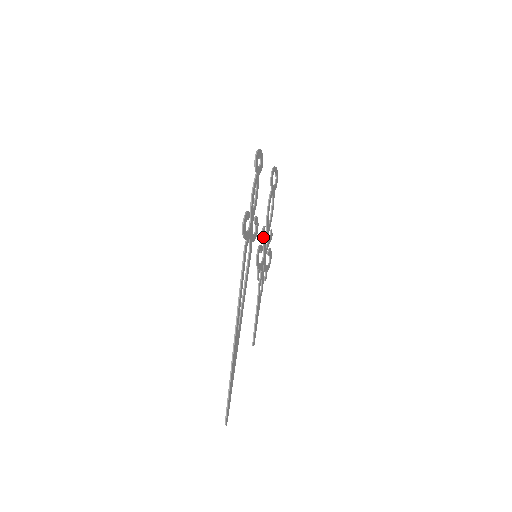
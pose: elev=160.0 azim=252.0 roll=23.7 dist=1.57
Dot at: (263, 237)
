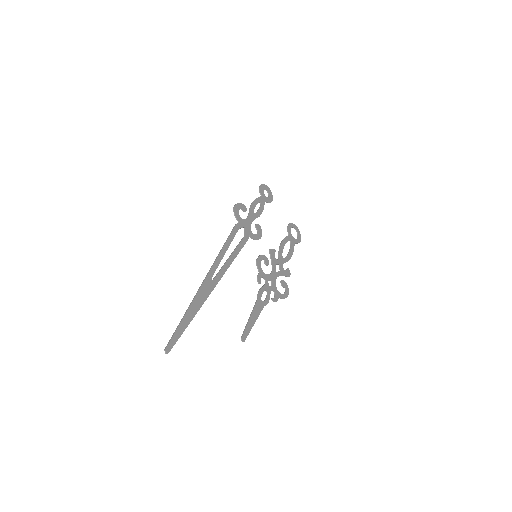
Dot at: (271, 256)
